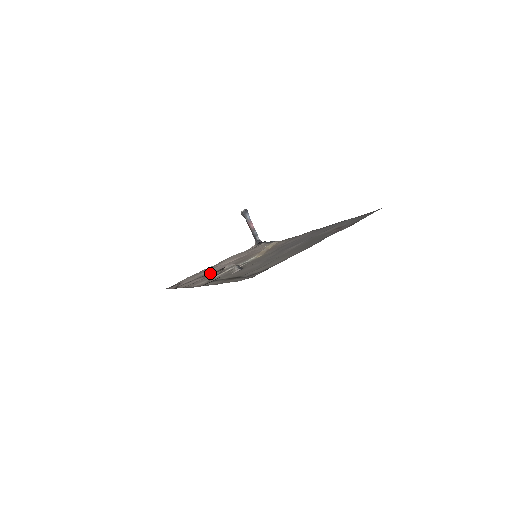
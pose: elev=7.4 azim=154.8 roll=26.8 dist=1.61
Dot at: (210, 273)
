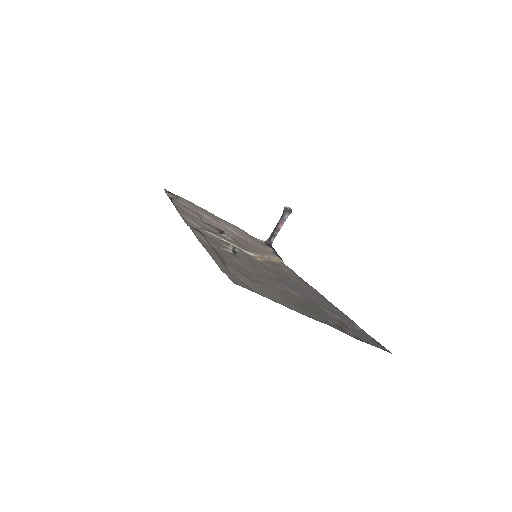
Dot at: (208, 221)
